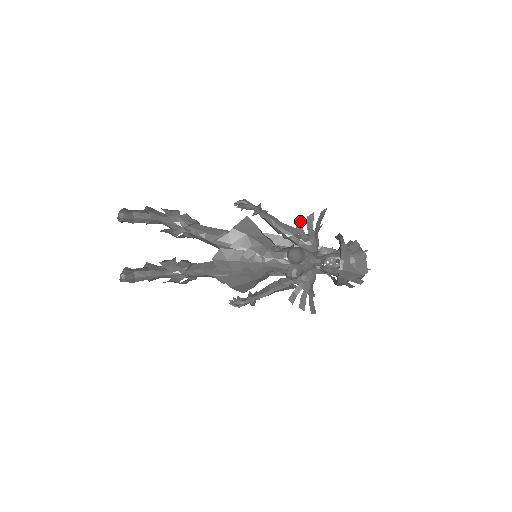
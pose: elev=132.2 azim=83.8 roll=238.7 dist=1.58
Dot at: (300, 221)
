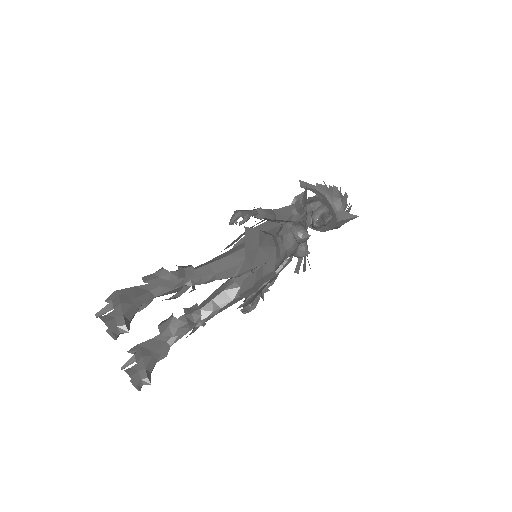
Dot at: (299, 200)
